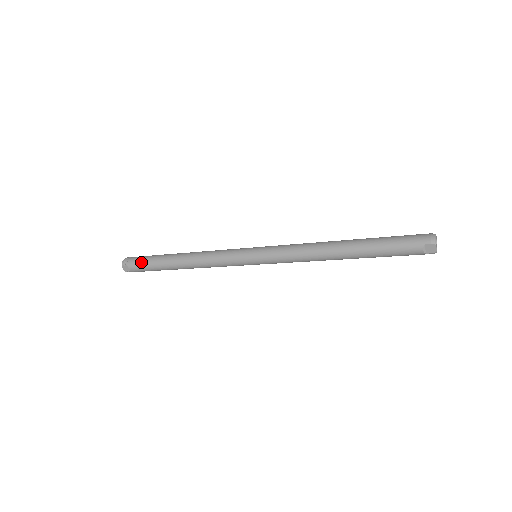
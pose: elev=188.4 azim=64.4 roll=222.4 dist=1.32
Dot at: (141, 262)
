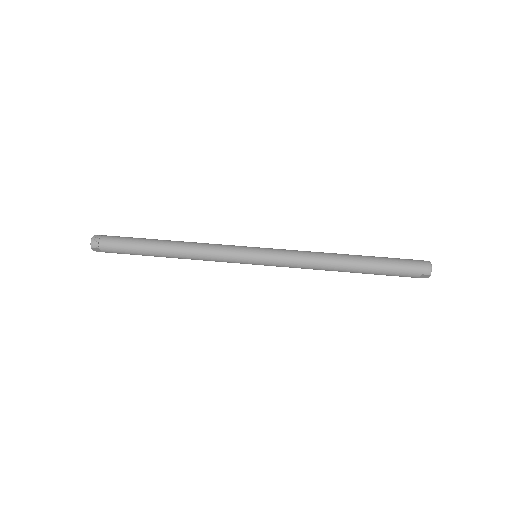
Dot at: (118, 248)
